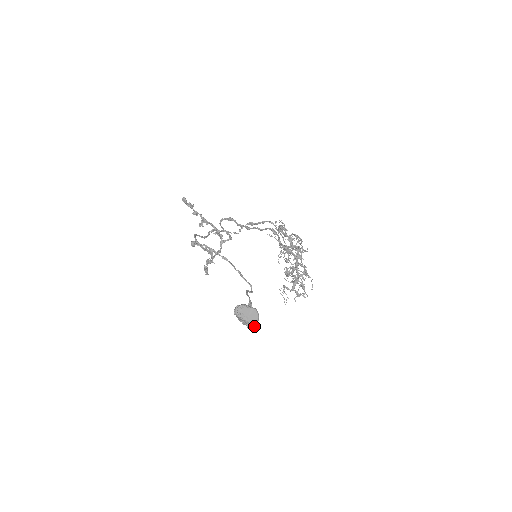
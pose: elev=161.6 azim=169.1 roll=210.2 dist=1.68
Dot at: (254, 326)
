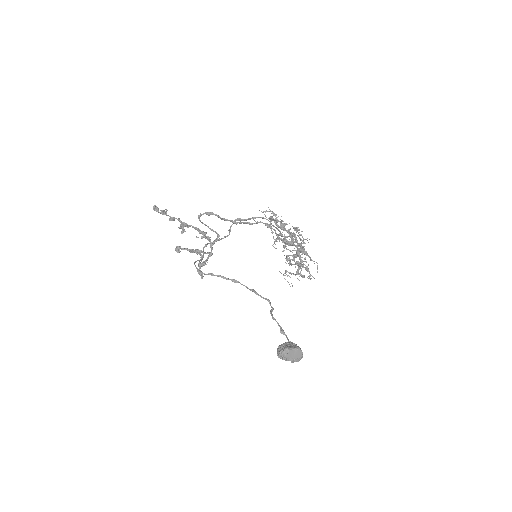
Dot at: (298, 360)
